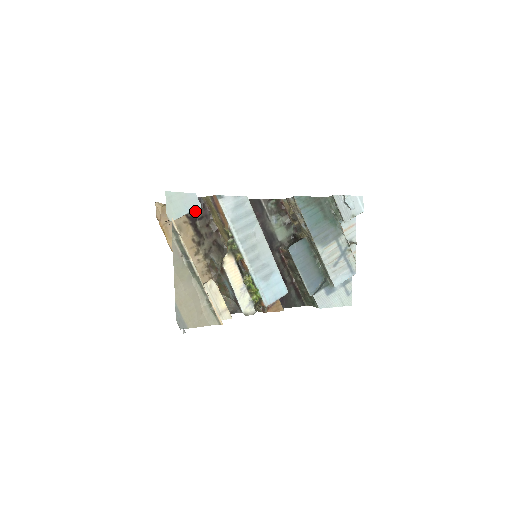
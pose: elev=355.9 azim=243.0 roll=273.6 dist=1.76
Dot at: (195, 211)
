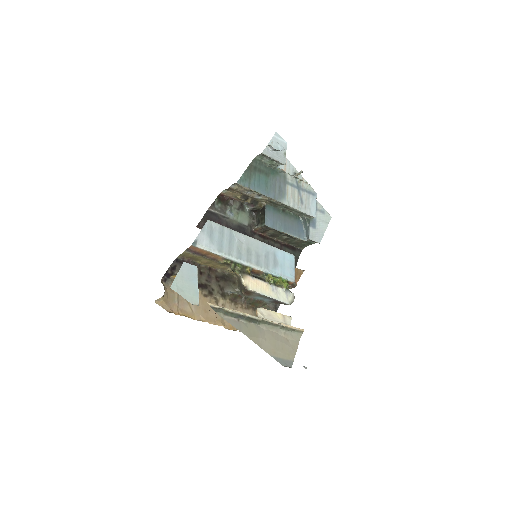
Dot at: occluded
